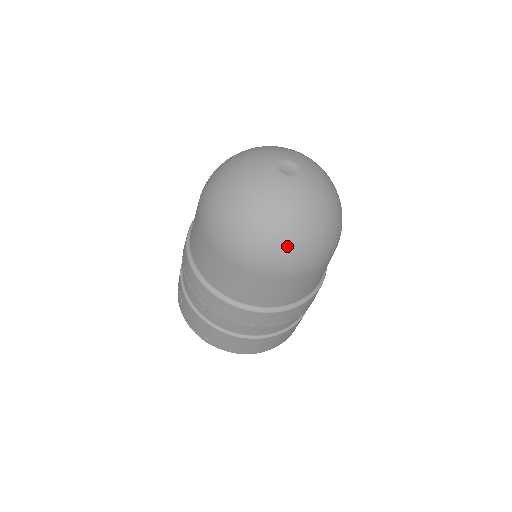
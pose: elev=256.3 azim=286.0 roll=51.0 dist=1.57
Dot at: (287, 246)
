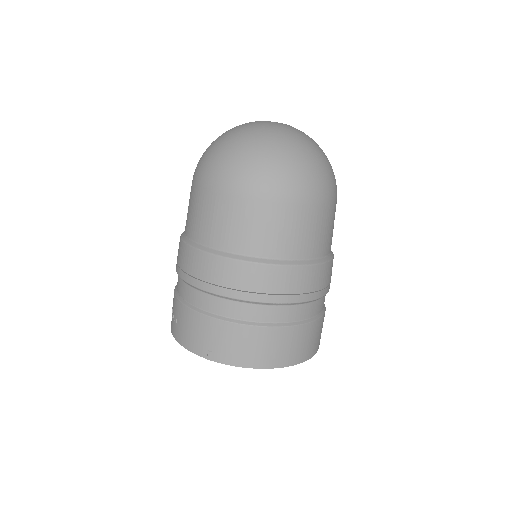
Dot at: (285, 161)
